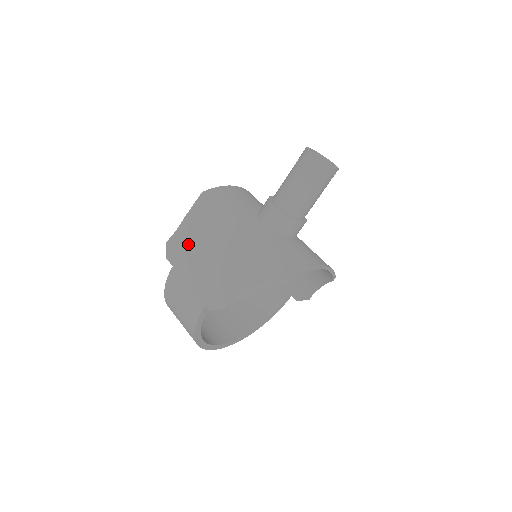
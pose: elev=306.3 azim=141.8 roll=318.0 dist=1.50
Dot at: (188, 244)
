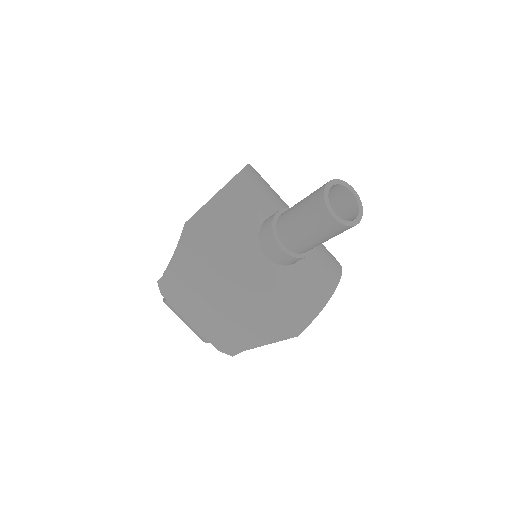
Dot at: (184, 291)
